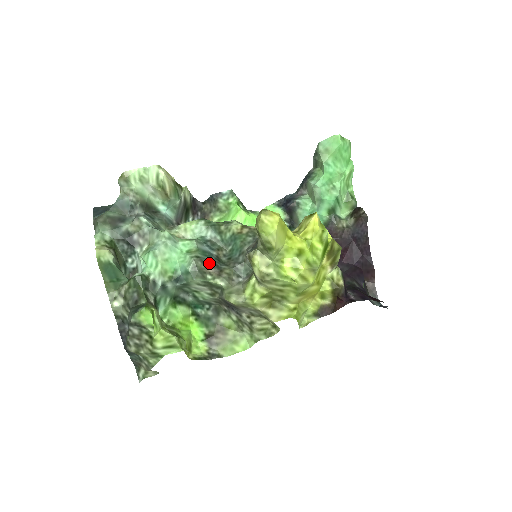
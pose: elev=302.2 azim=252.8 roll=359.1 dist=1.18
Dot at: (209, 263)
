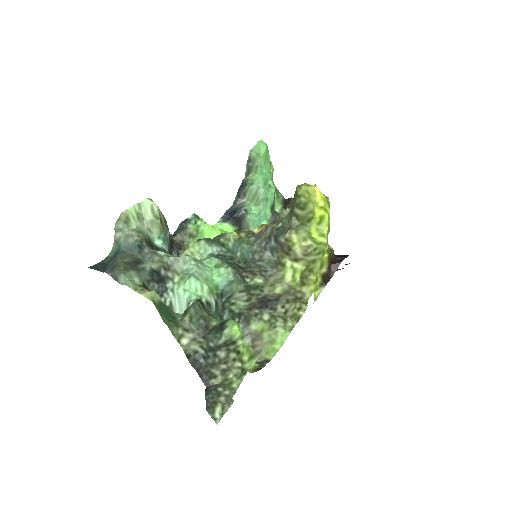
Dot at: (238, 269)
